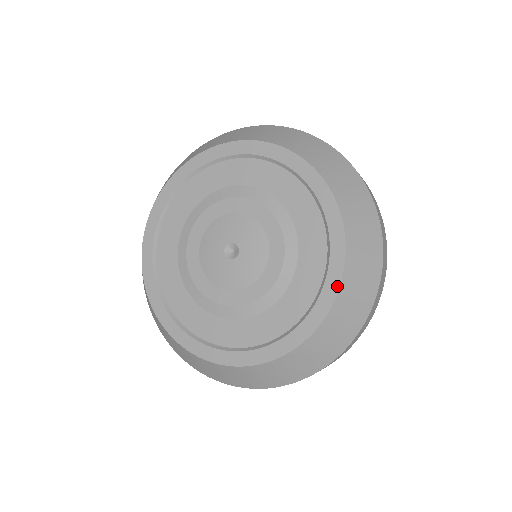
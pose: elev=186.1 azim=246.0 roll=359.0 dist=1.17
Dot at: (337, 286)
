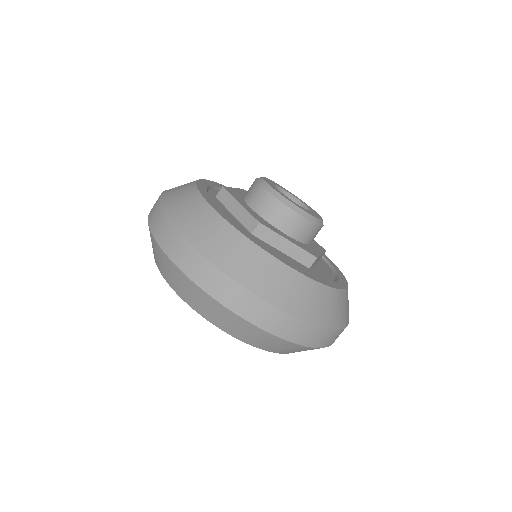
Dot at: occluded
